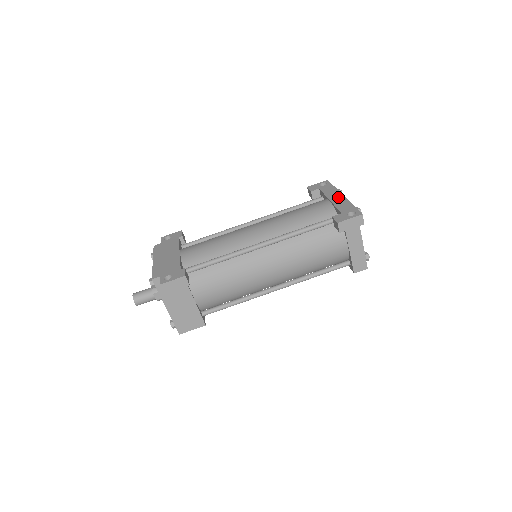
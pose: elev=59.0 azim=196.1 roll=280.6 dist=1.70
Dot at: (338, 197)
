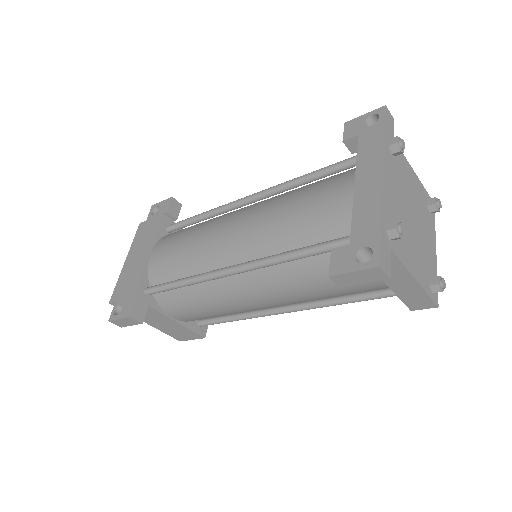
Dot at: (371, 180)
